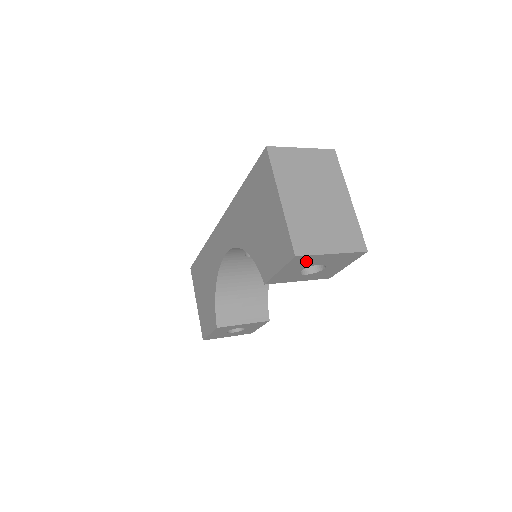
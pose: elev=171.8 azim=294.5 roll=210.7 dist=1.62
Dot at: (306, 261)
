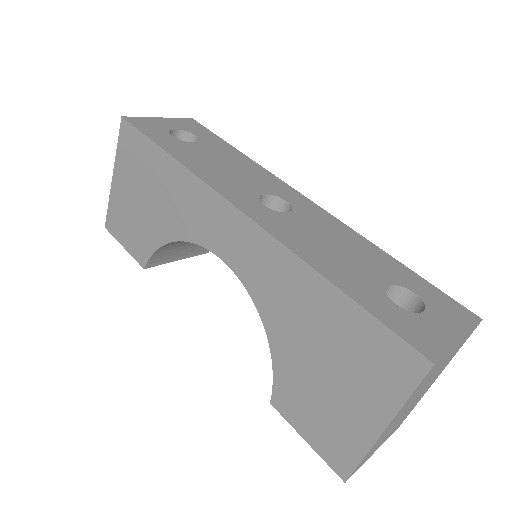
Dot at: occluded
